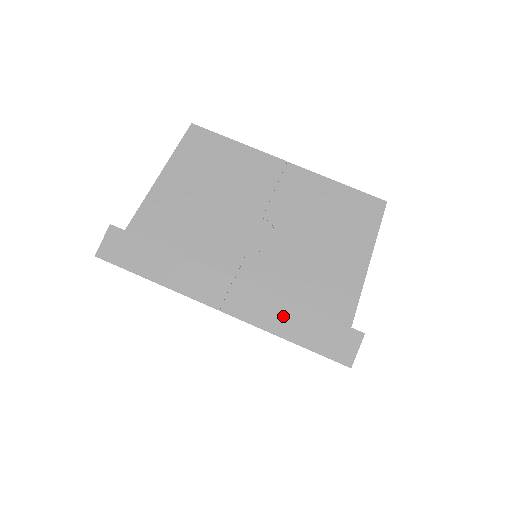
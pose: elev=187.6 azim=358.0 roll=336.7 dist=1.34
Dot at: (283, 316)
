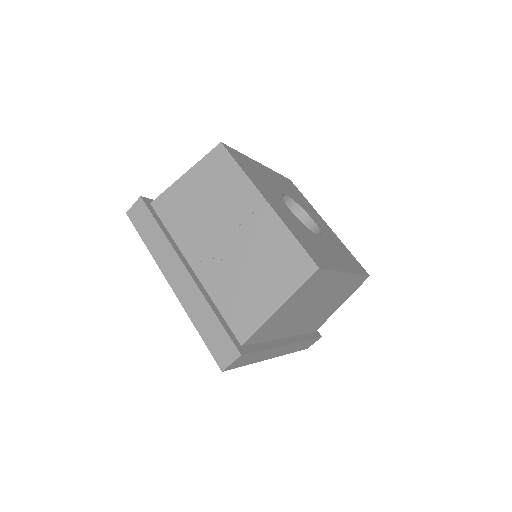
Dot at: (201, 311)
